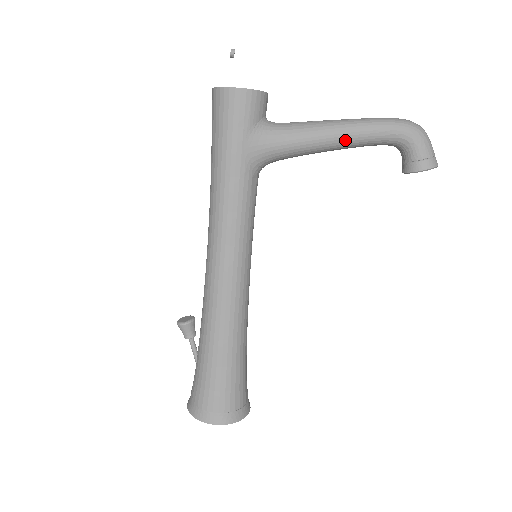
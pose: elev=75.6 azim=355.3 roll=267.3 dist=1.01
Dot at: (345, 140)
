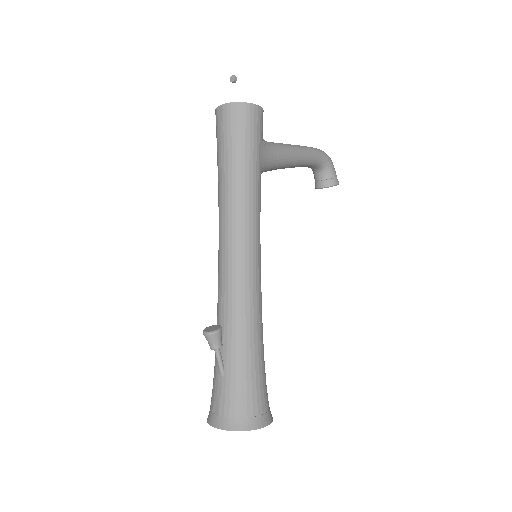
Dot at: (302, 159)
